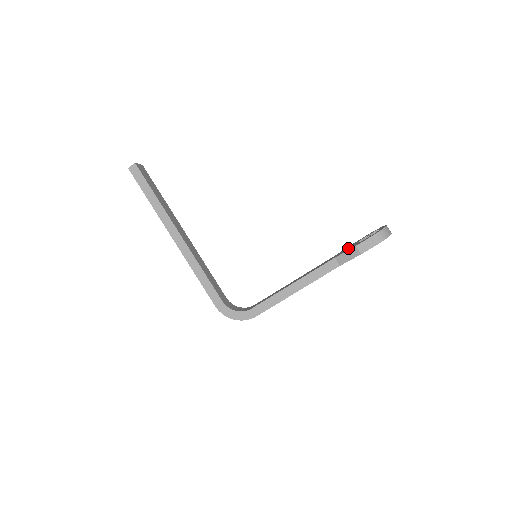
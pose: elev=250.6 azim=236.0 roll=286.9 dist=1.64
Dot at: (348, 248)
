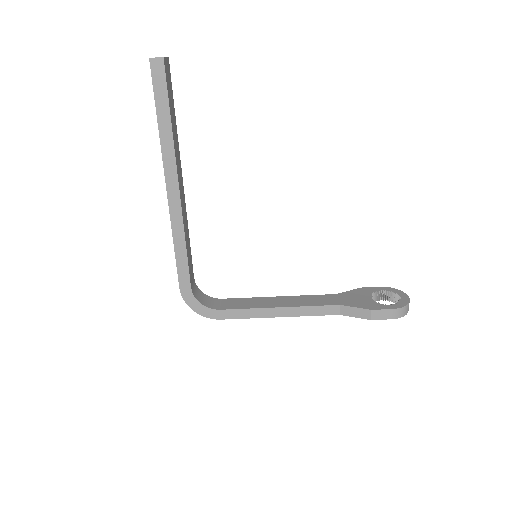
Dot at: (358, 299)
